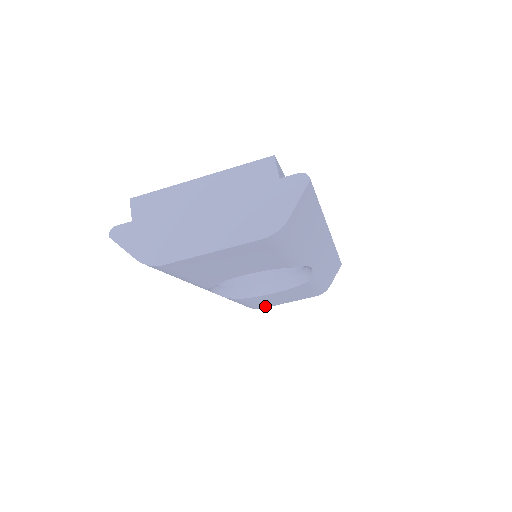
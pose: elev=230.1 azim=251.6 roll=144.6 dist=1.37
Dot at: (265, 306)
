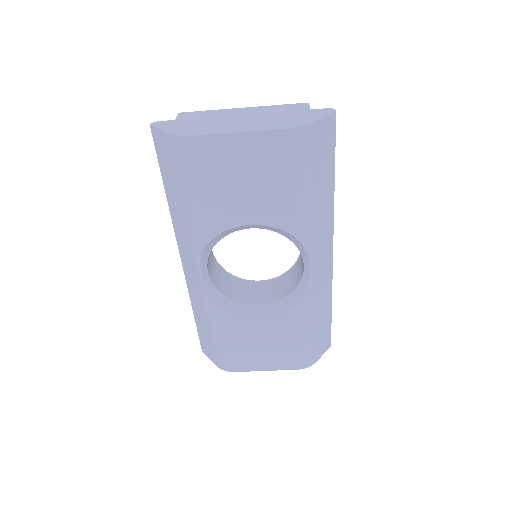
Dot at: (240, 365)
